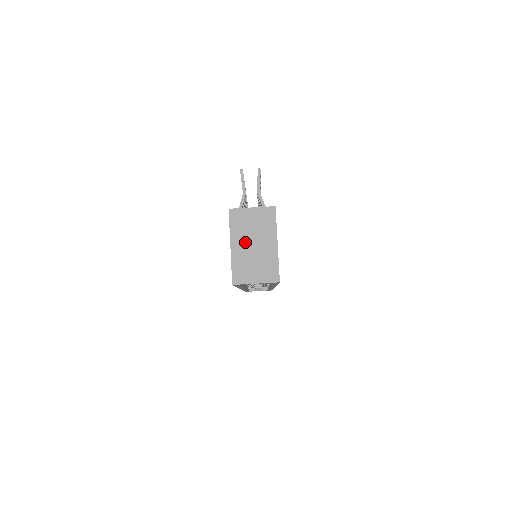
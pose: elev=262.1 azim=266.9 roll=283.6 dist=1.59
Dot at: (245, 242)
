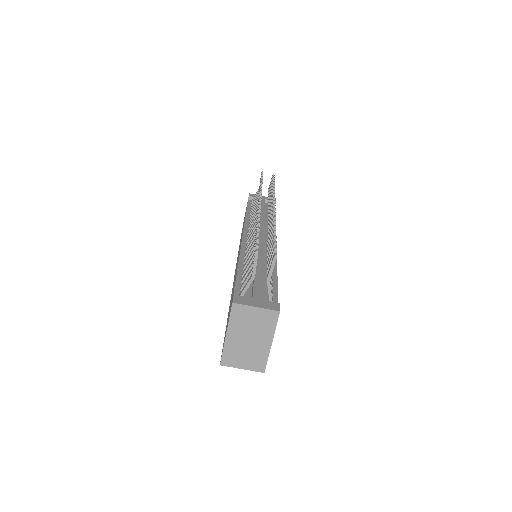
Dot at: (241, 335)
